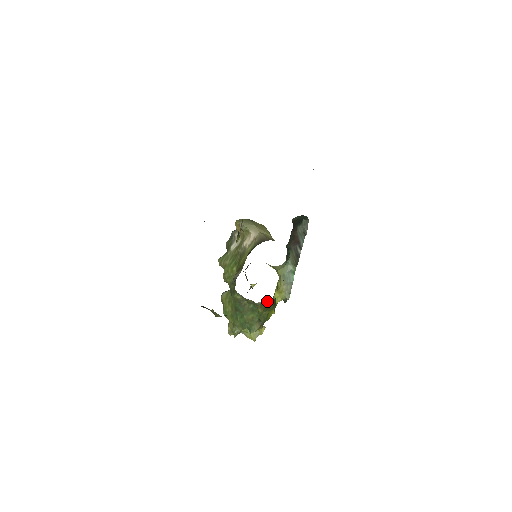
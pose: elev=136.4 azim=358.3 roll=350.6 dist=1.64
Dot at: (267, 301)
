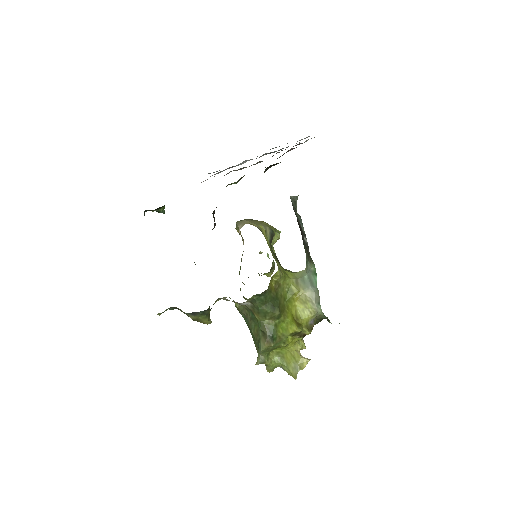
Dot at: (252, 299)
